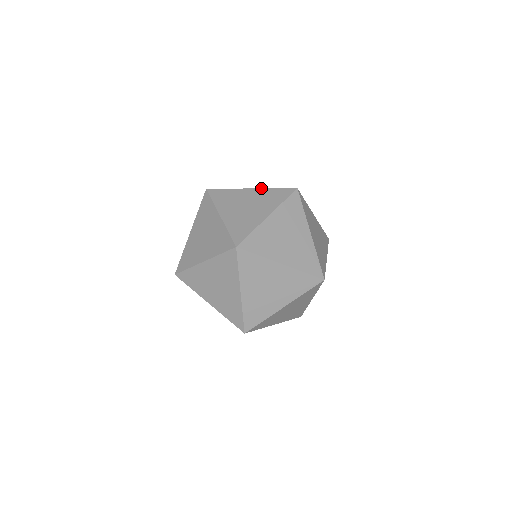
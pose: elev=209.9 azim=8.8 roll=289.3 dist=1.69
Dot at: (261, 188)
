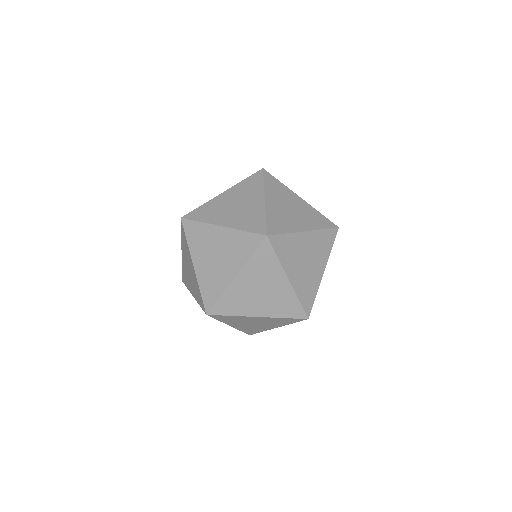
Dot at: (232, 187)
